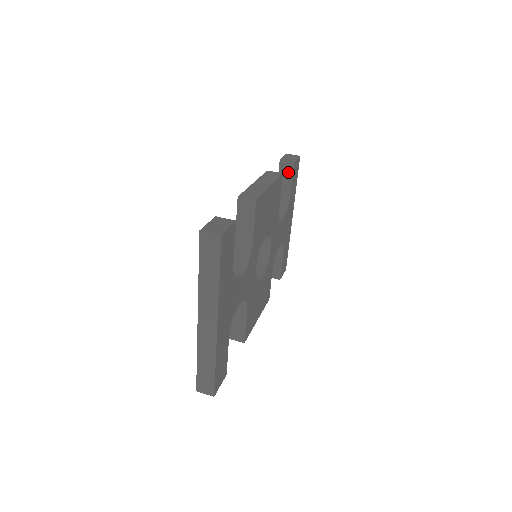
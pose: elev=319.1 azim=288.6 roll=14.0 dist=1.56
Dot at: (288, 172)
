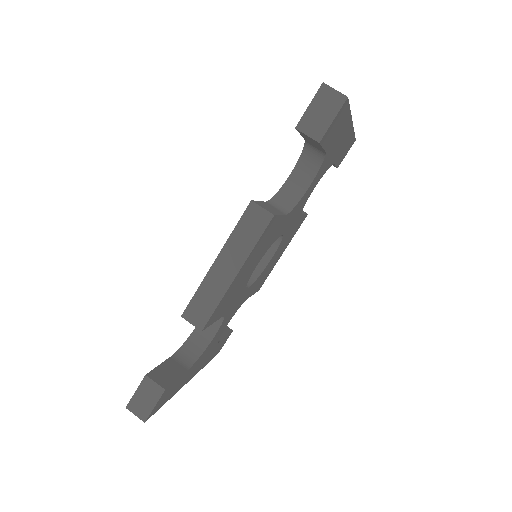
Dot at: (313, 141)
